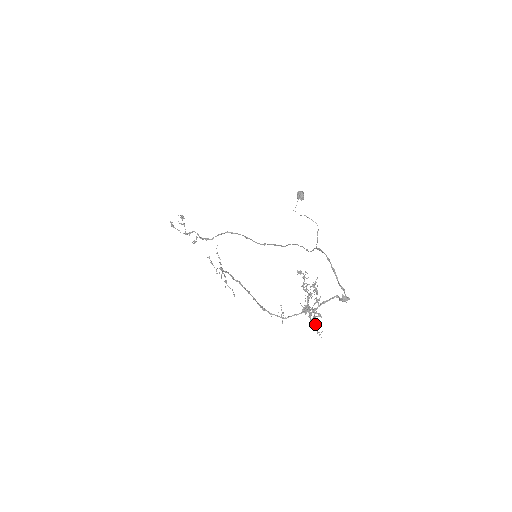
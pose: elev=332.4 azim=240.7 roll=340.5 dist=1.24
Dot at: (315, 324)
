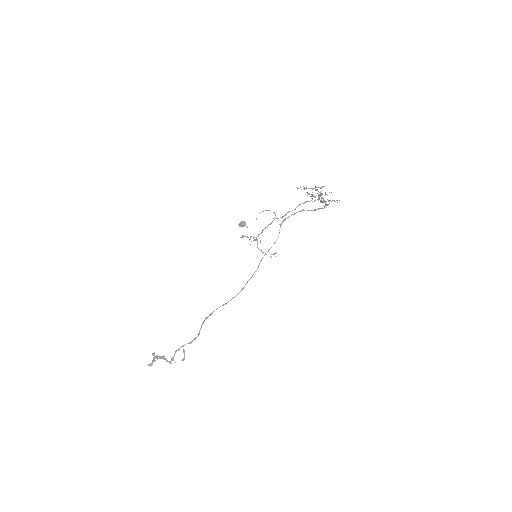
Dot at: (331, 201)
